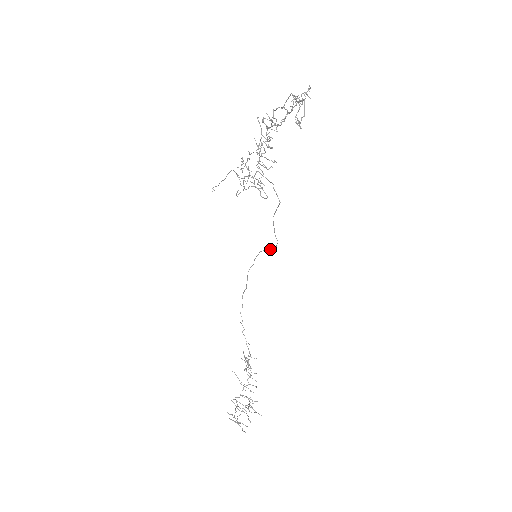
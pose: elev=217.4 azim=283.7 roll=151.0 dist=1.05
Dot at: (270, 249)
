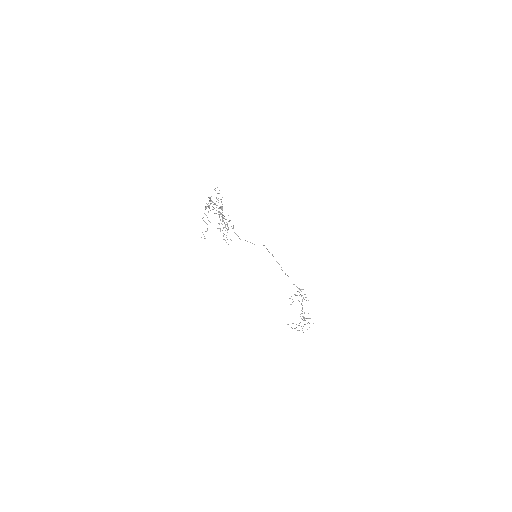
Dot at: occluded
